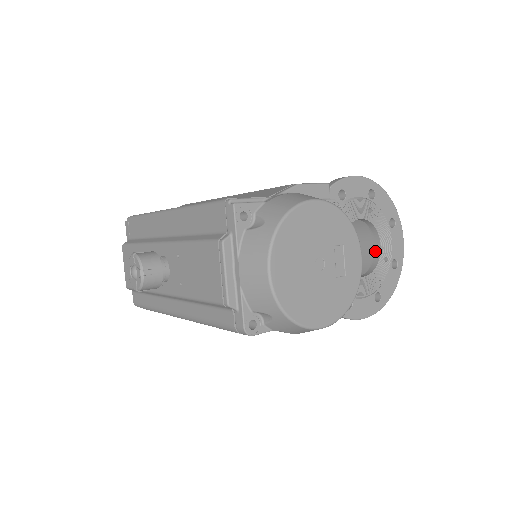
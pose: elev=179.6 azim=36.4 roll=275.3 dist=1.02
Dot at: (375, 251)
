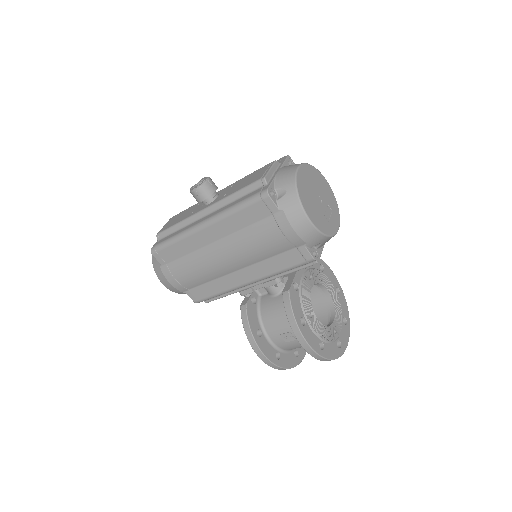
Dot at: (329, 323)
